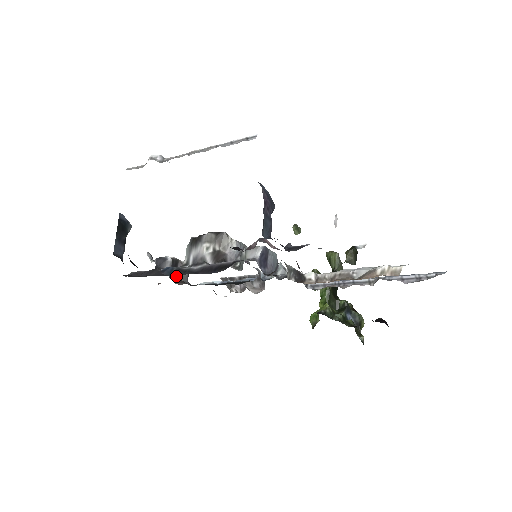
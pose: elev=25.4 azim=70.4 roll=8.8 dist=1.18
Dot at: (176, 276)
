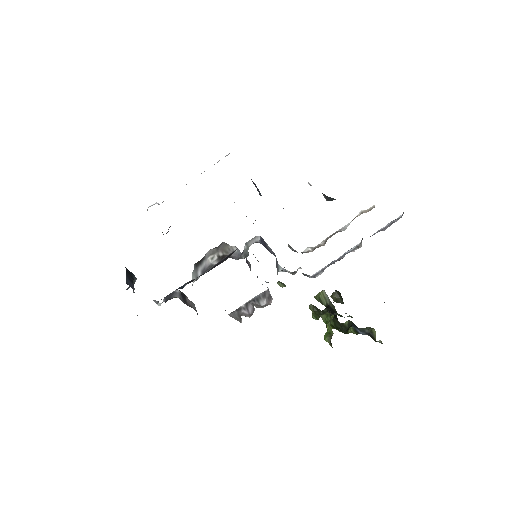
Dot at: (190, 282)
